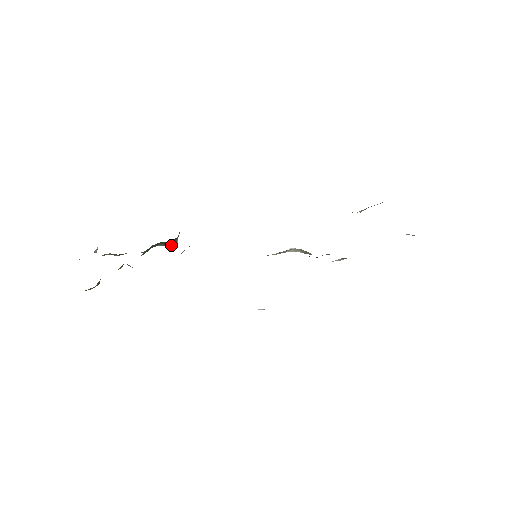
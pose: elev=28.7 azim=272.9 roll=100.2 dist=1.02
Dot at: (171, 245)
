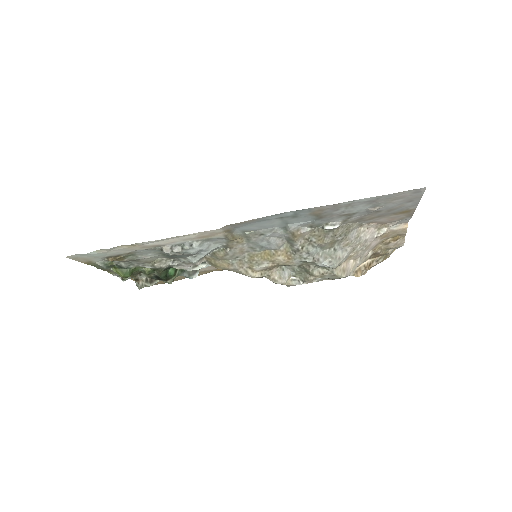
Dot at: (193, 277)
